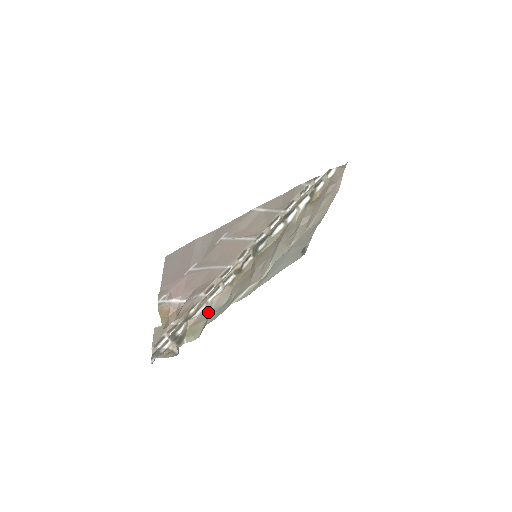
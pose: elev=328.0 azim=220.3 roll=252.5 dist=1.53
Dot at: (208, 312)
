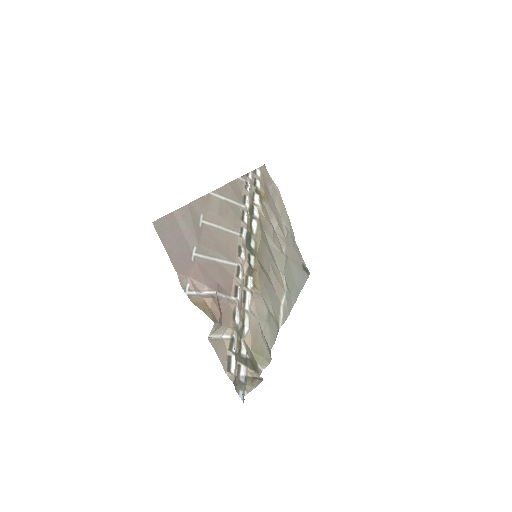
Dot at: (257, 324)
